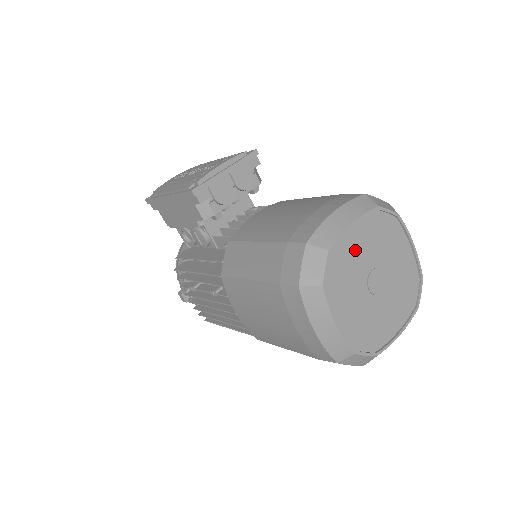
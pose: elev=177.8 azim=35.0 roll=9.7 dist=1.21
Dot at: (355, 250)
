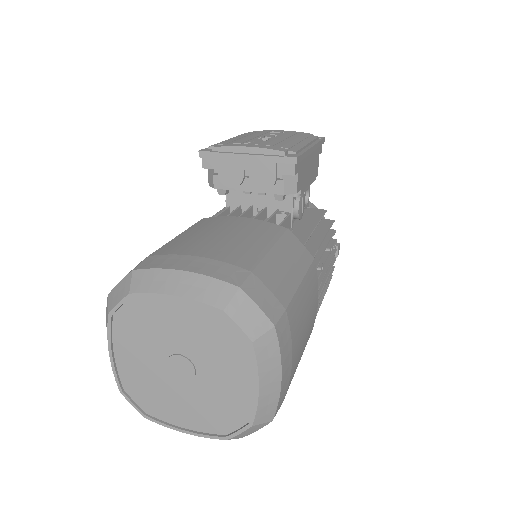
Dot at: (168, 321)
